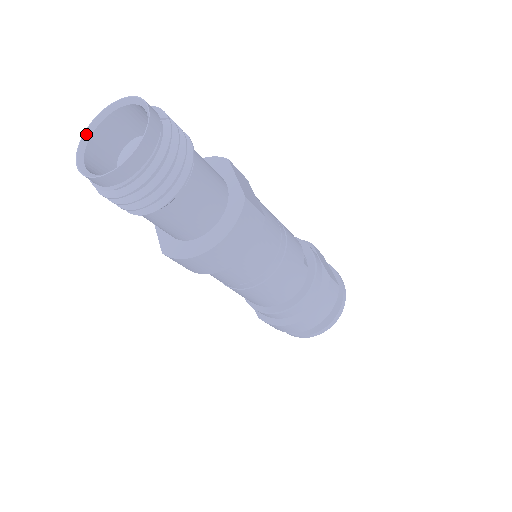
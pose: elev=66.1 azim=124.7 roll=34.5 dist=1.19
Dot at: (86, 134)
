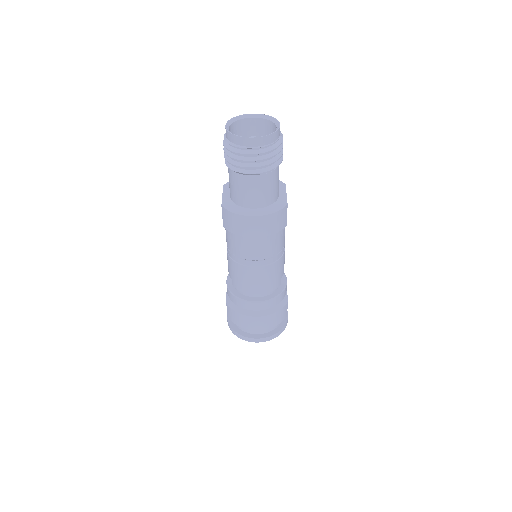
Dot at: (236, 118)
